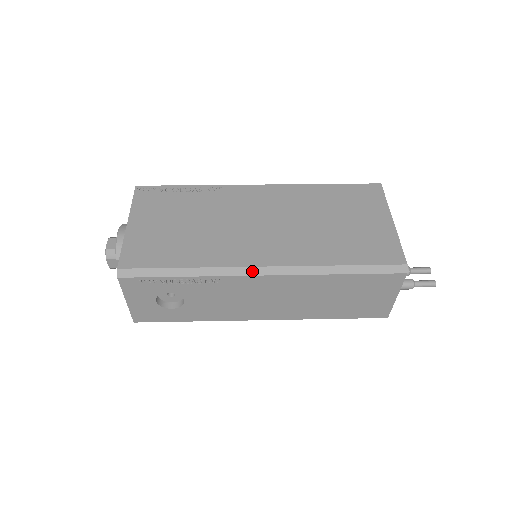
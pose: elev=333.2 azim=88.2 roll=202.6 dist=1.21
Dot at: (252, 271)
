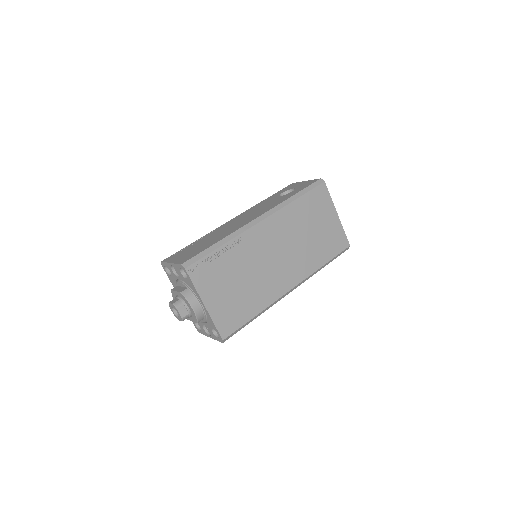
Dot at: (287, 294)
